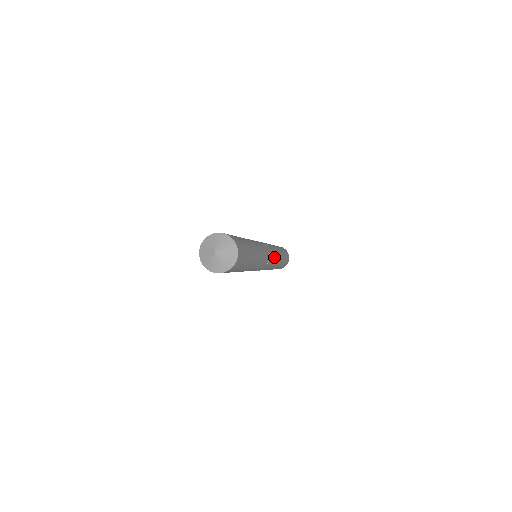
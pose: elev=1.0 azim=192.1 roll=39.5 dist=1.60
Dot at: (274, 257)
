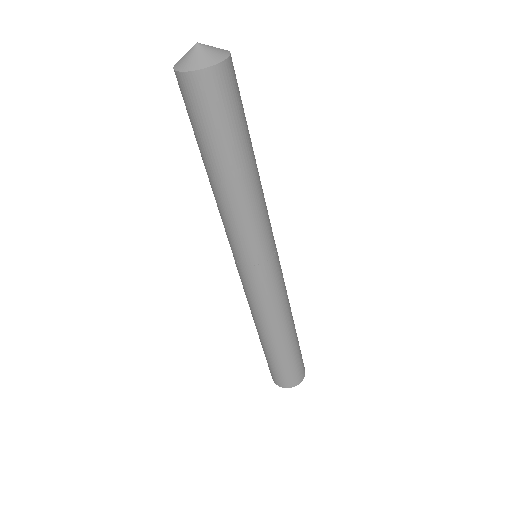
Dot at: occluded
